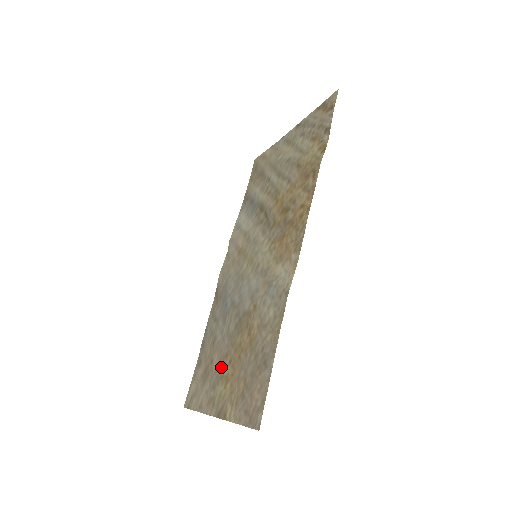
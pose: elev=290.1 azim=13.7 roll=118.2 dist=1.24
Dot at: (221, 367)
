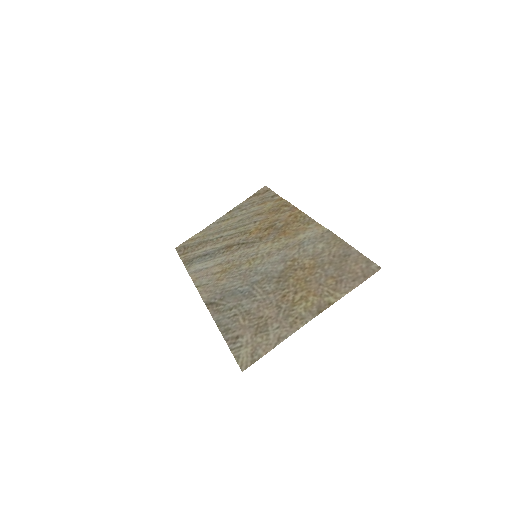
Dot at: (285, 304)
